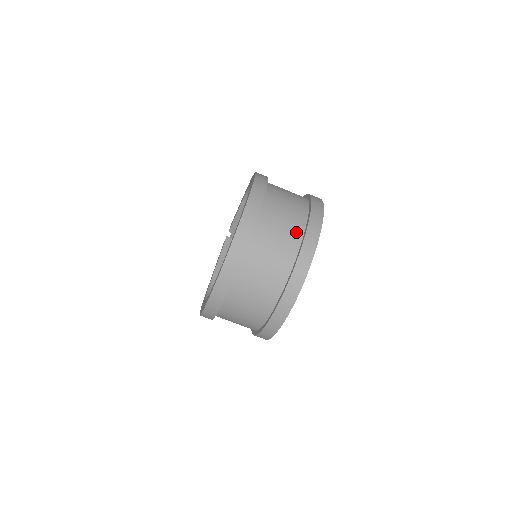
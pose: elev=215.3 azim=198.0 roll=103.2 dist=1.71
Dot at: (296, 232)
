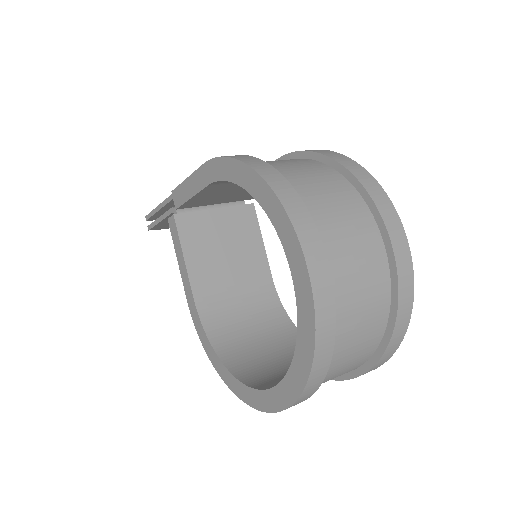
Dot at: (381, 281)
